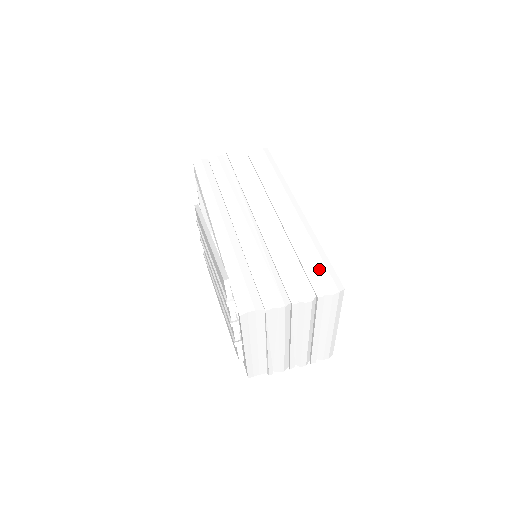
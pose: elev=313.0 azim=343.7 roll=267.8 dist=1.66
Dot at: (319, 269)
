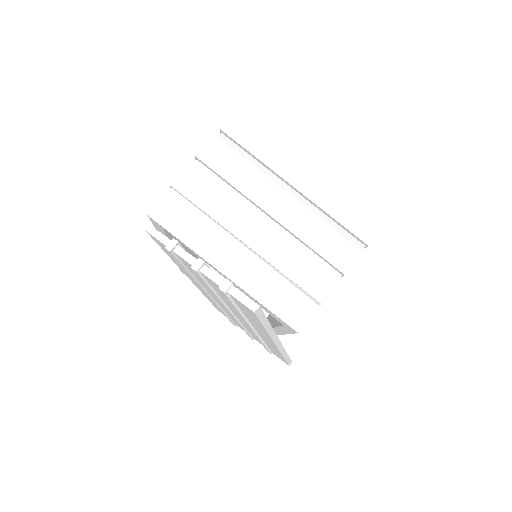
Dot at: occluded
